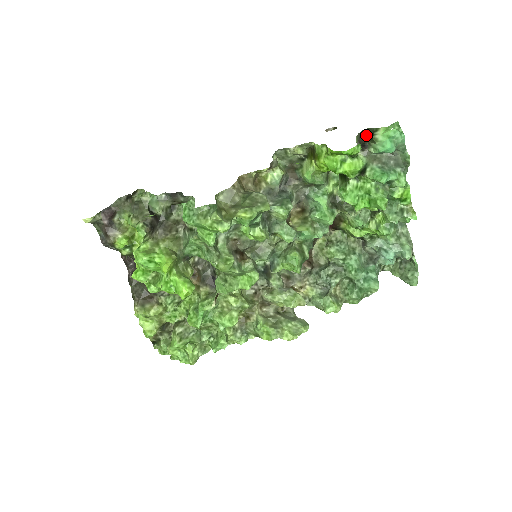
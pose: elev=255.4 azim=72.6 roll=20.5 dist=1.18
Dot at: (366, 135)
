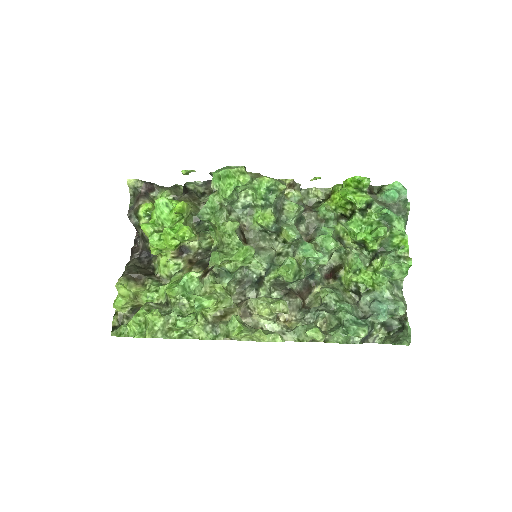
Dot at: (376, 193)
